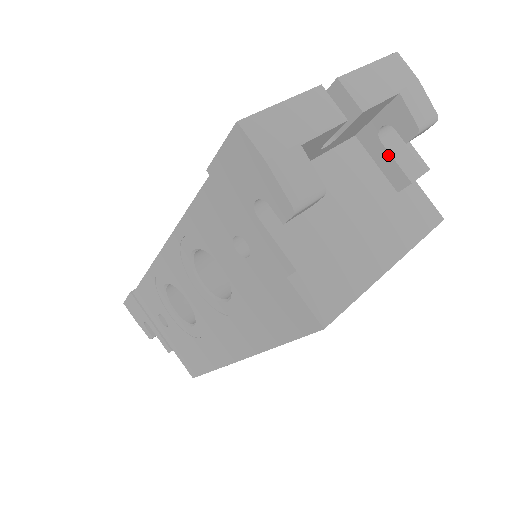
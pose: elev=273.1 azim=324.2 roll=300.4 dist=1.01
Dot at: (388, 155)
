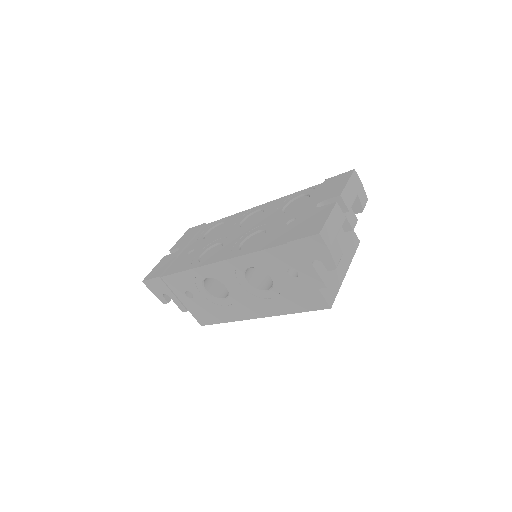
Dot at: occluded
